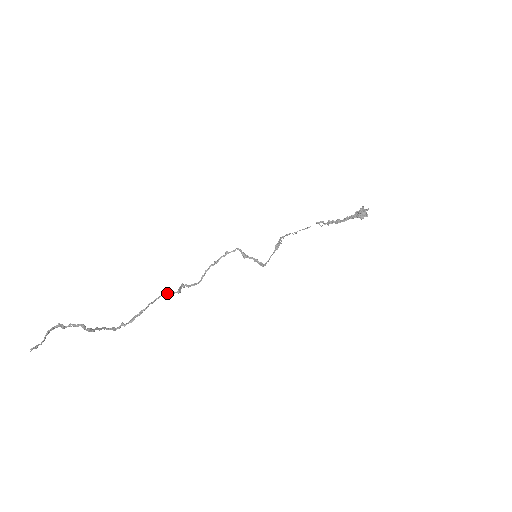
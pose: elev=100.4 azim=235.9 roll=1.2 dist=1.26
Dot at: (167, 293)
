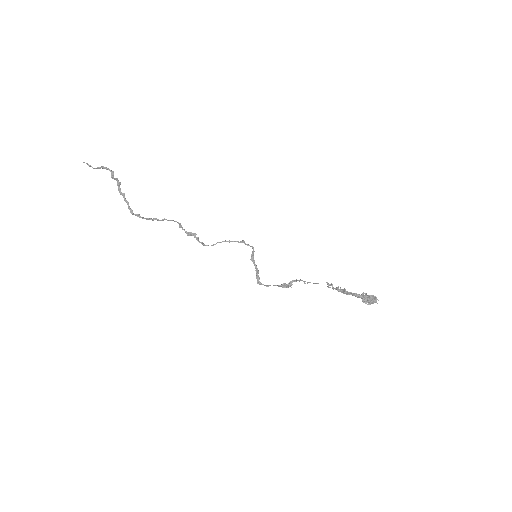
Dot at: (180, 224)
